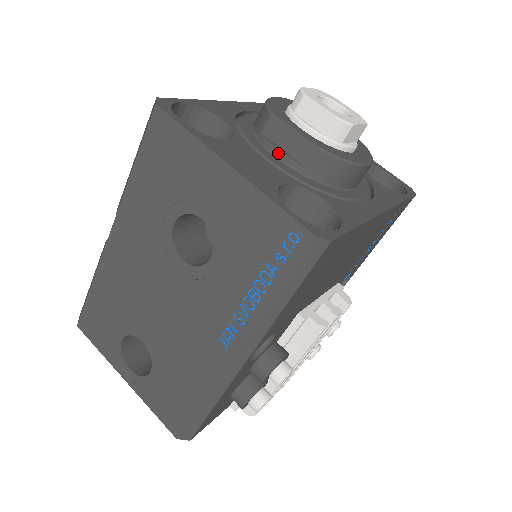
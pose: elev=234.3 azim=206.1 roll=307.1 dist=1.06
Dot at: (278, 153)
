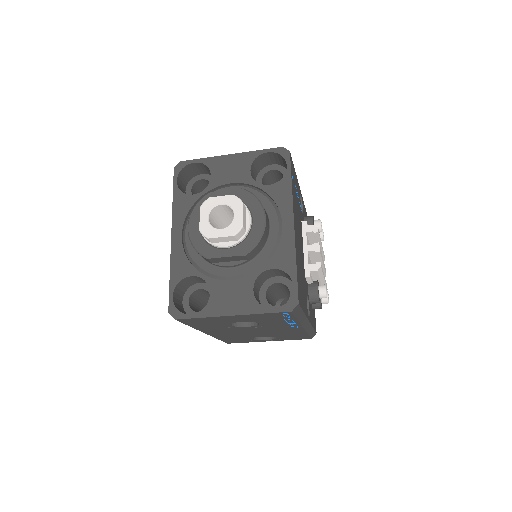
Dot at: (230, 267)
